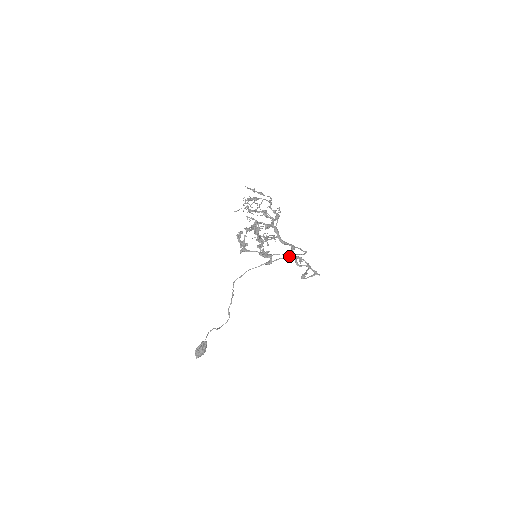
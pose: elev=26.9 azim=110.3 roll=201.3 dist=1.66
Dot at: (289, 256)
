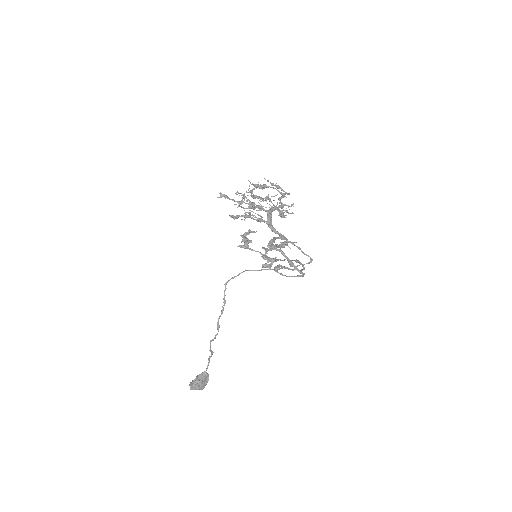
Dot at: (296, 266)
